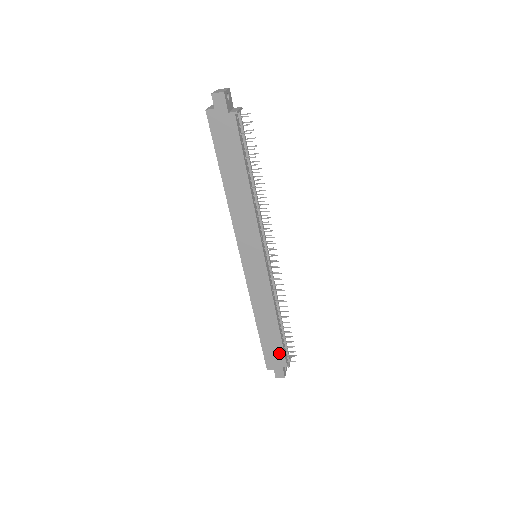
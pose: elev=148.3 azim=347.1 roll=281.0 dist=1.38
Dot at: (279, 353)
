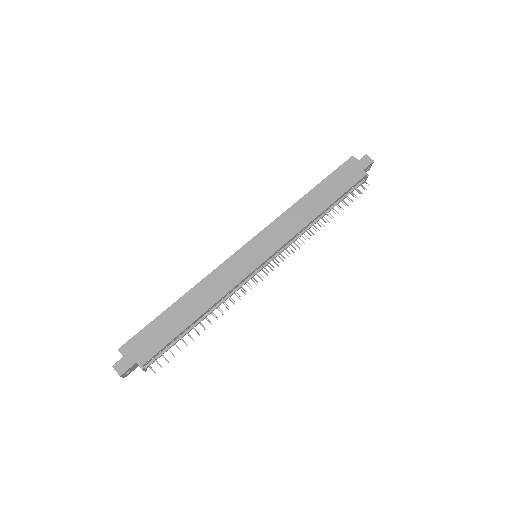
Dot at: (156, 345)
